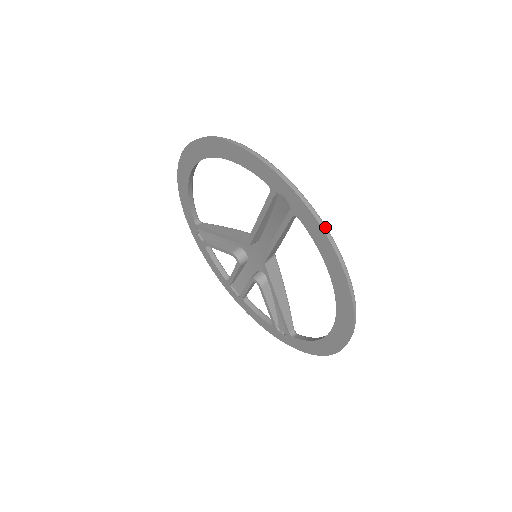
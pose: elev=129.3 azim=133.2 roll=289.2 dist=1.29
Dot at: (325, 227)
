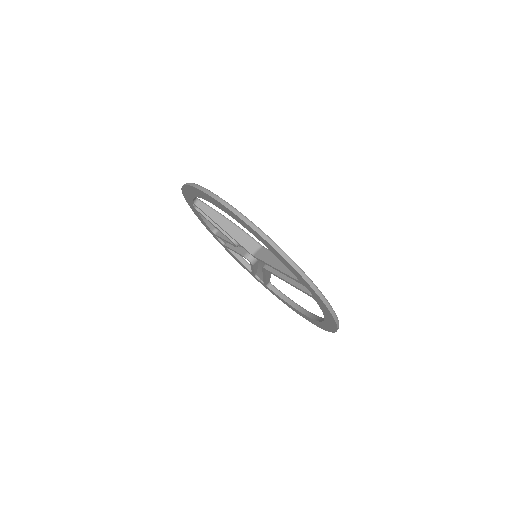
Dot at: (335, 315)
